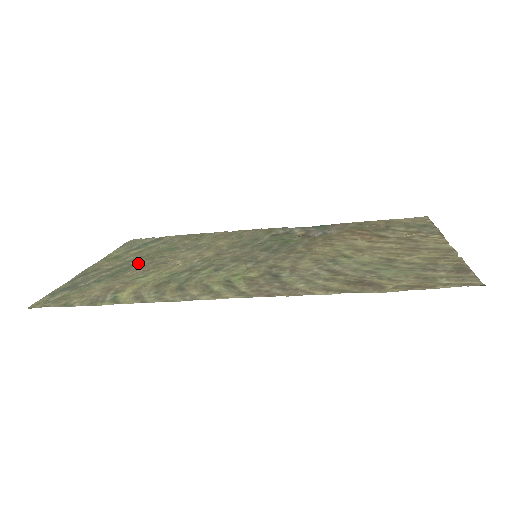
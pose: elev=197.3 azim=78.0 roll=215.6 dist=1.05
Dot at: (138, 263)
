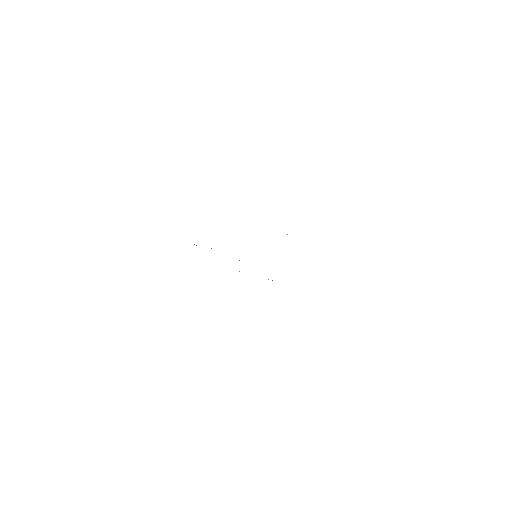
Dot at: occluded
